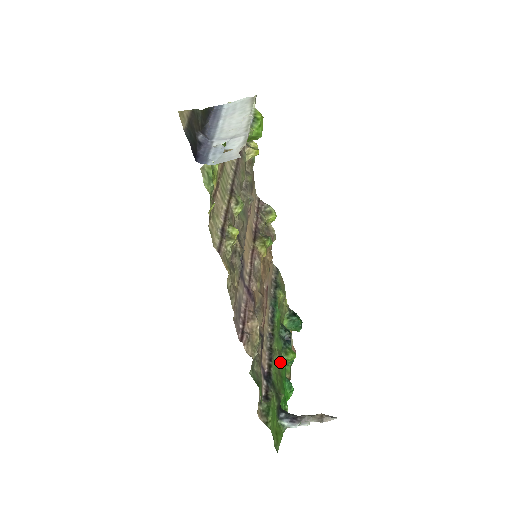
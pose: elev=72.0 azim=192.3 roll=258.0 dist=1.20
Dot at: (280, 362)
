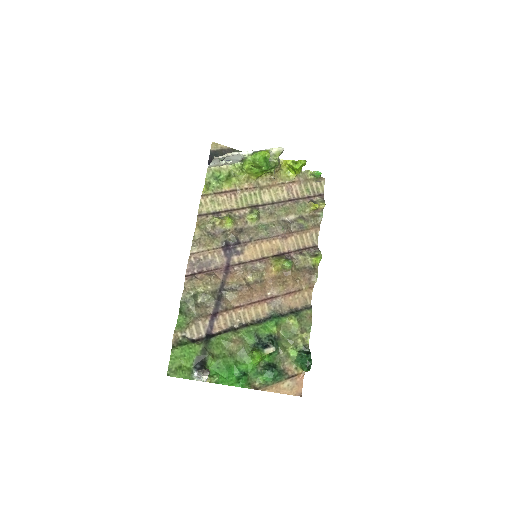
Dot at: (237, 346)
